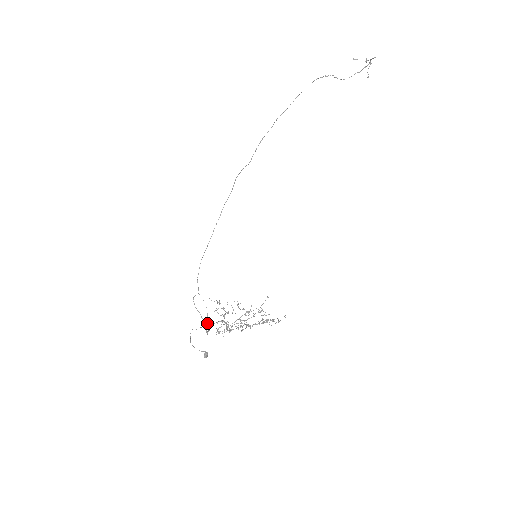
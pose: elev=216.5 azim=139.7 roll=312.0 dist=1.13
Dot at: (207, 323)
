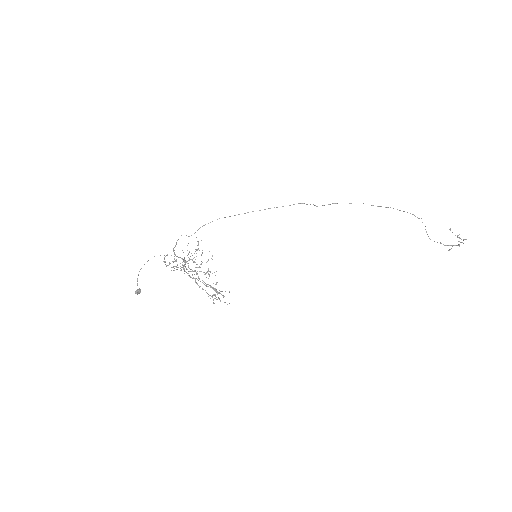
Dot at: occluded
